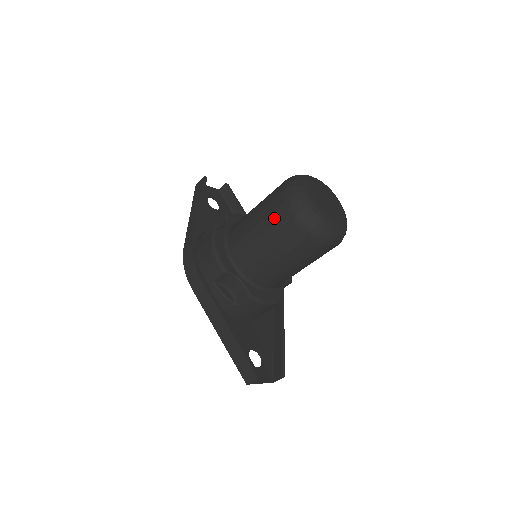
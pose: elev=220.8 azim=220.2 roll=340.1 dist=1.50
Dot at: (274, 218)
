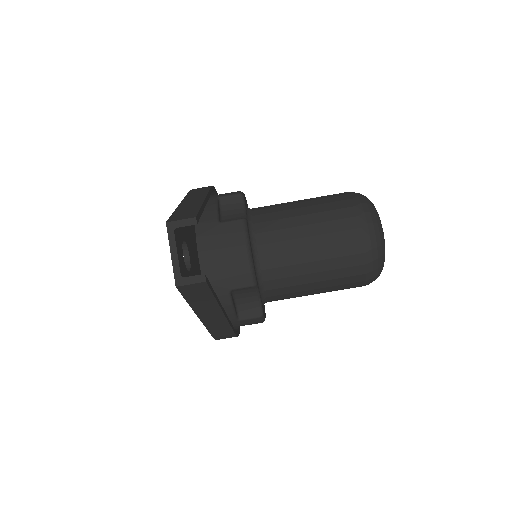
Dot at: (327, 195)
